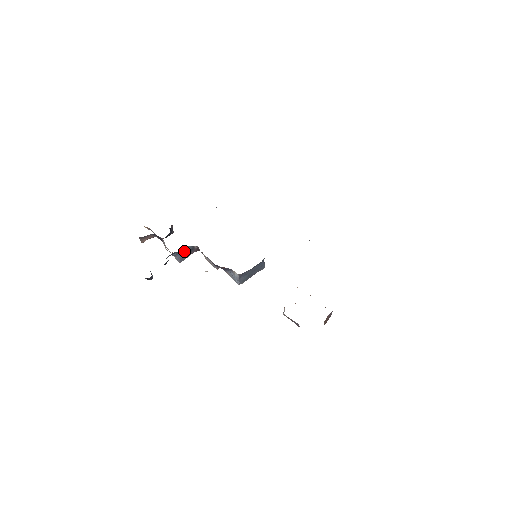
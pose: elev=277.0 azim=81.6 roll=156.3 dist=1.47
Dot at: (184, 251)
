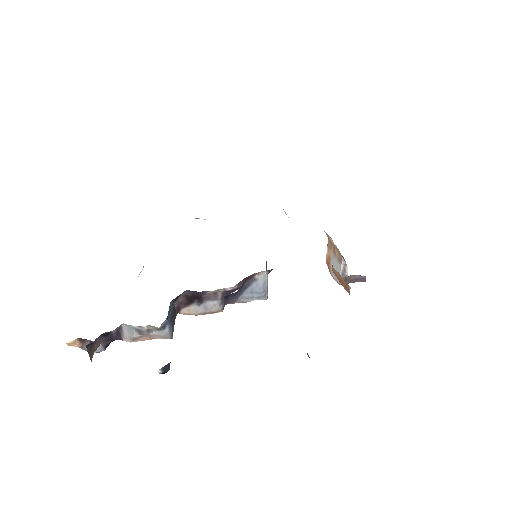
Dot at: (170, 314)
